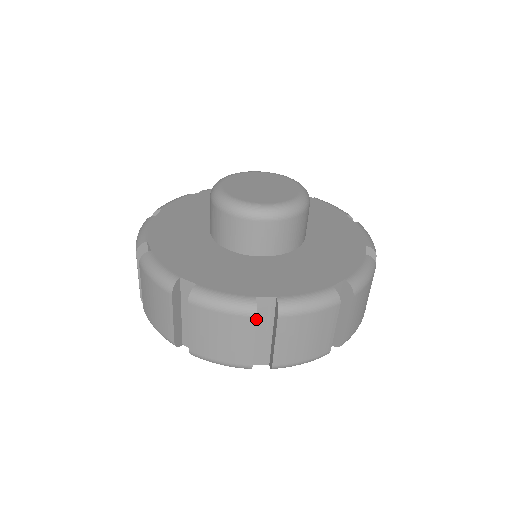
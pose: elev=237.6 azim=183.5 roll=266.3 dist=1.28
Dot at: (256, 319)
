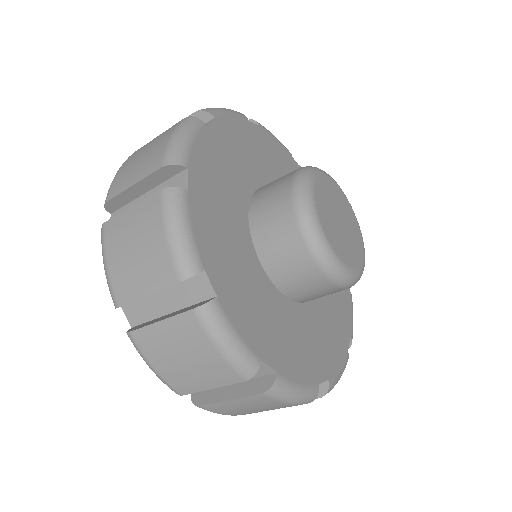
Dot at: (178, 284)
